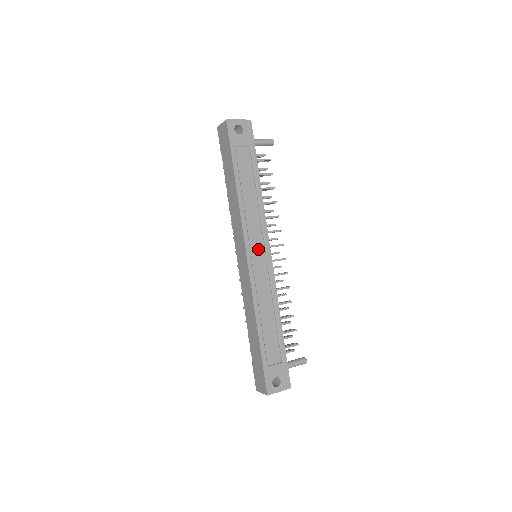
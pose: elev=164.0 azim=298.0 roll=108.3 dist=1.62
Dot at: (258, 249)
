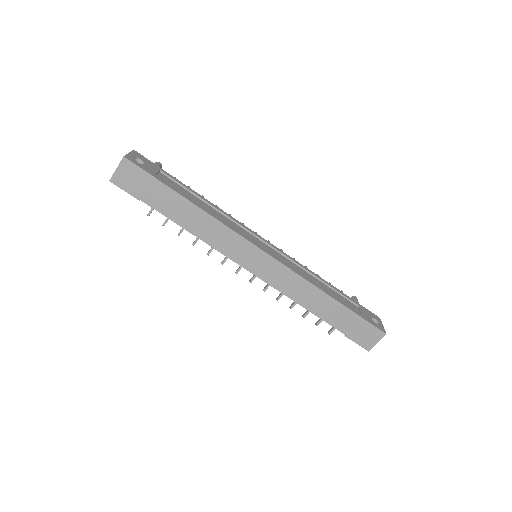
Dot at: (258, 243)
